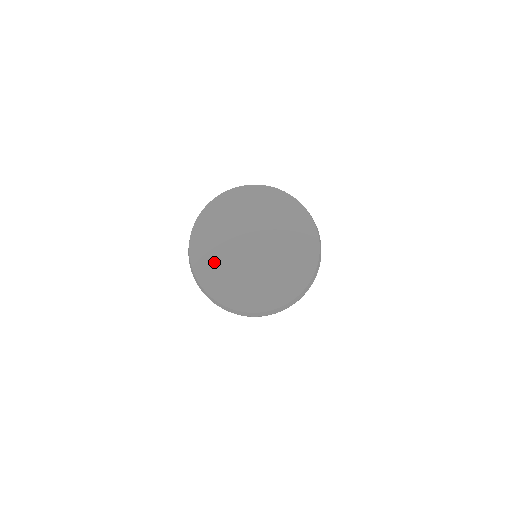
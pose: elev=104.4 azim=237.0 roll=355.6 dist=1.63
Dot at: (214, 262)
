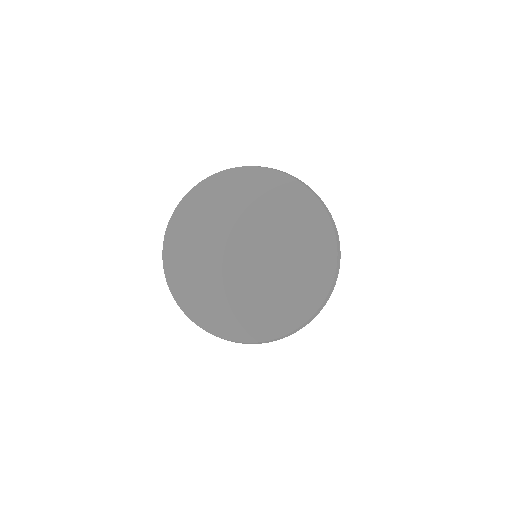
Dot at: (199, 283)
